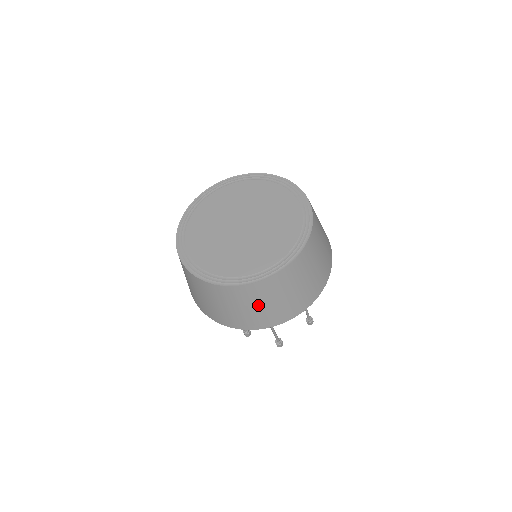
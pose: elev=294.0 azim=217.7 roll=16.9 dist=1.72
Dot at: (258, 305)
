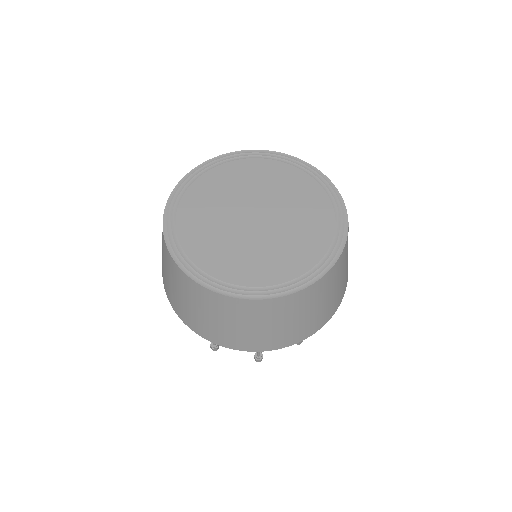
Dot at: (190, 302)
